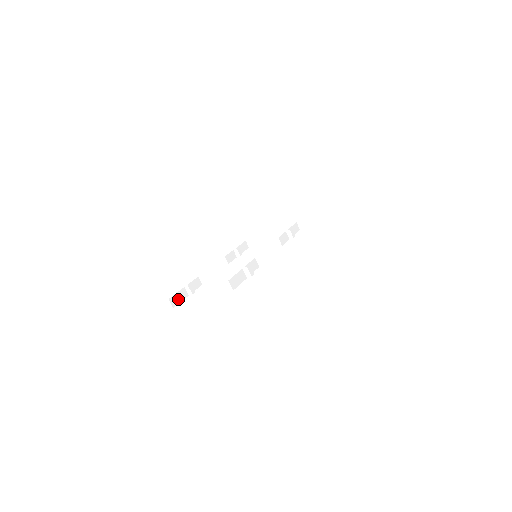
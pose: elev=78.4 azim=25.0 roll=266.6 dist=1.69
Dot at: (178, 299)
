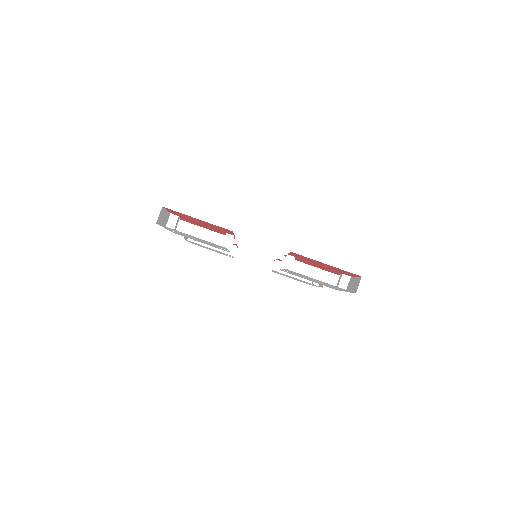
Dot at: (162, 219)
